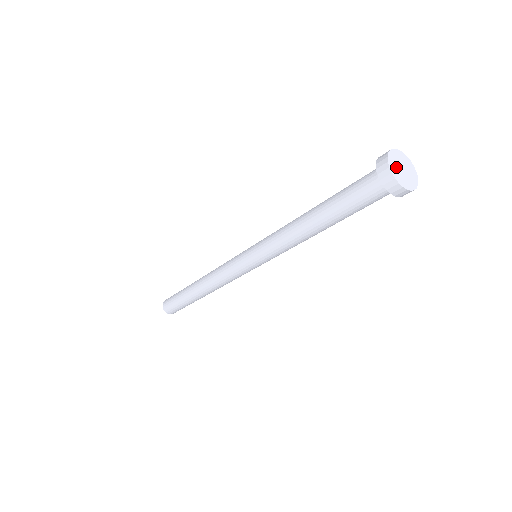
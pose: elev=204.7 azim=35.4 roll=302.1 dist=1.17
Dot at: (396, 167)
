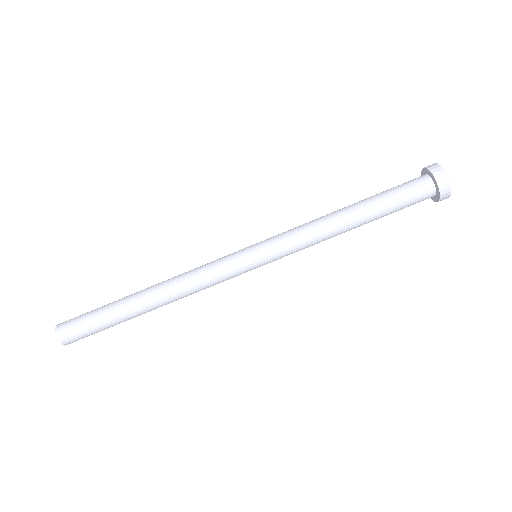
Dot at: occluded
